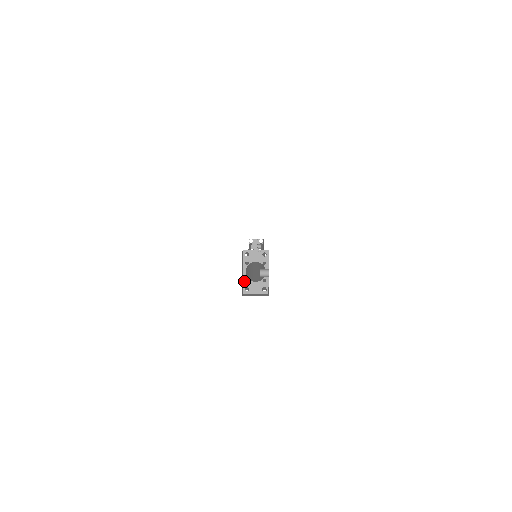
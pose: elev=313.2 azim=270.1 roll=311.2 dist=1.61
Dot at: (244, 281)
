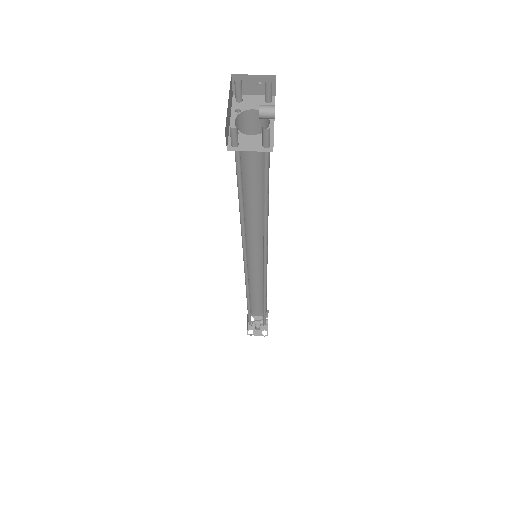
Dot at: occluded
